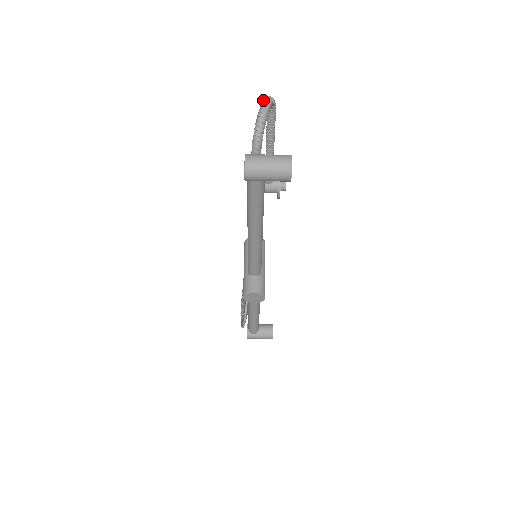
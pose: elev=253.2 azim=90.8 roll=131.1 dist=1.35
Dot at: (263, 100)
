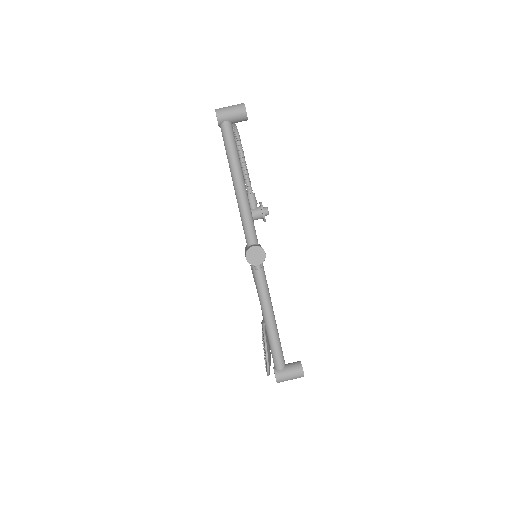
Dot at: occluded
